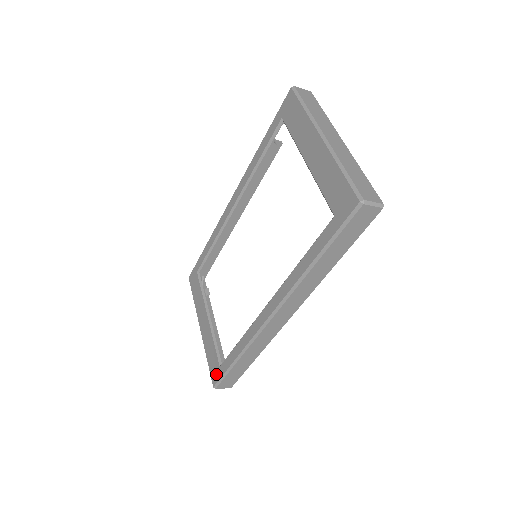
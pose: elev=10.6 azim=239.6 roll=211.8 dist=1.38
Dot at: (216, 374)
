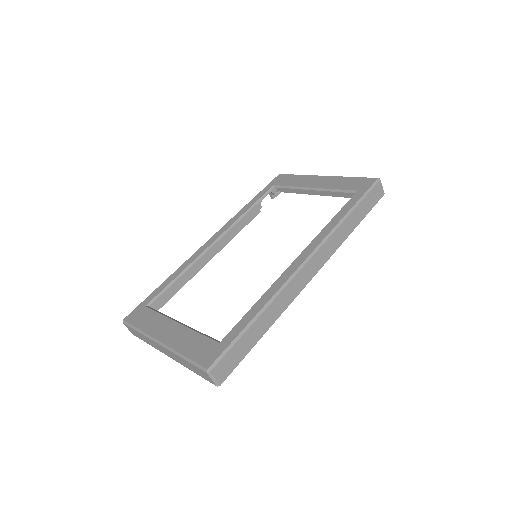
Dot at: (213, 353)
